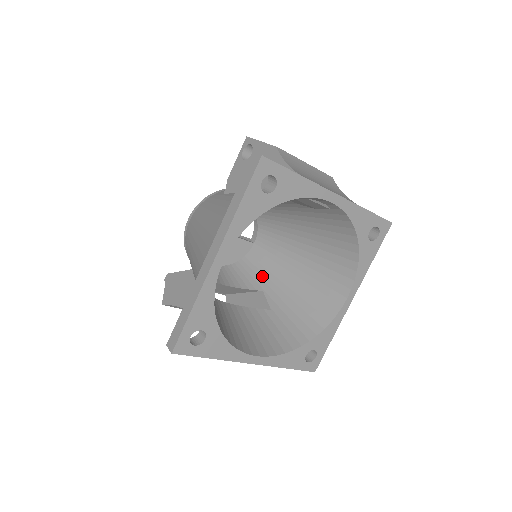
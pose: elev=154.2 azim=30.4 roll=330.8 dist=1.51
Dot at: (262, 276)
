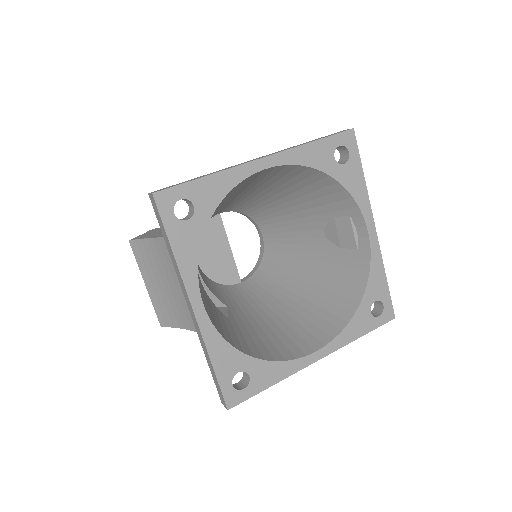
Dot at: (233, 301)
